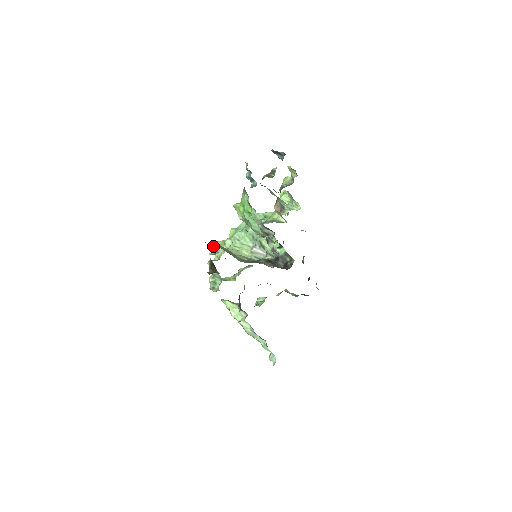
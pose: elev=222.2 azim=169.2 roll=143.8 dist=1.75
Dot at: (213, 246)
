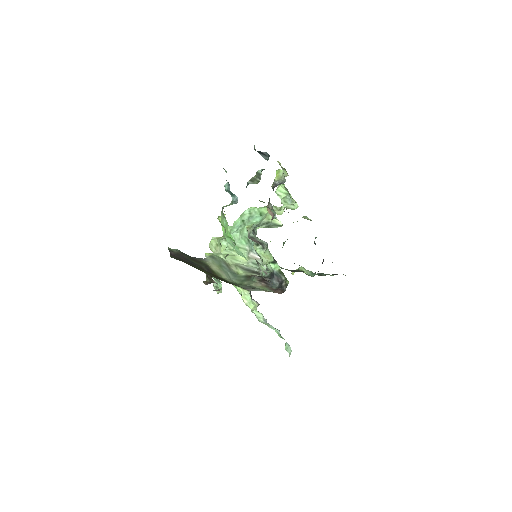
Dot at: (205, 256)
